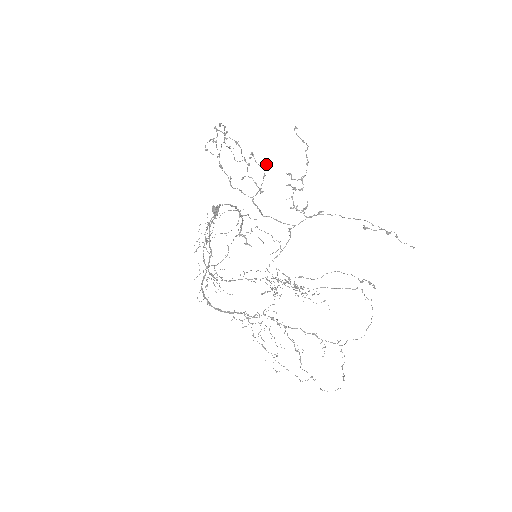
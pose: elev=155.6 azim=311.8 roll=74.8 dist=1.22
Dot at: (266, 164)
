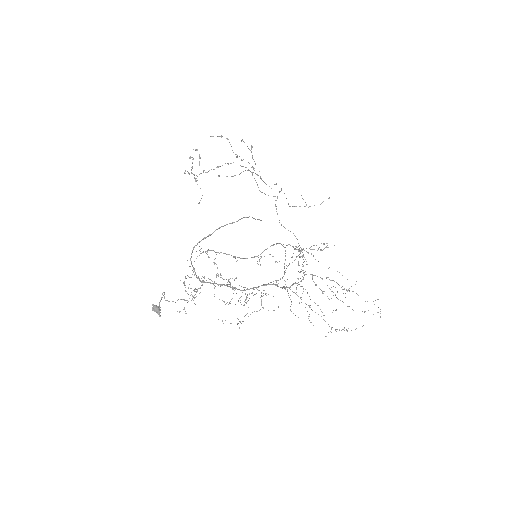
Dot at: (252, 146)
